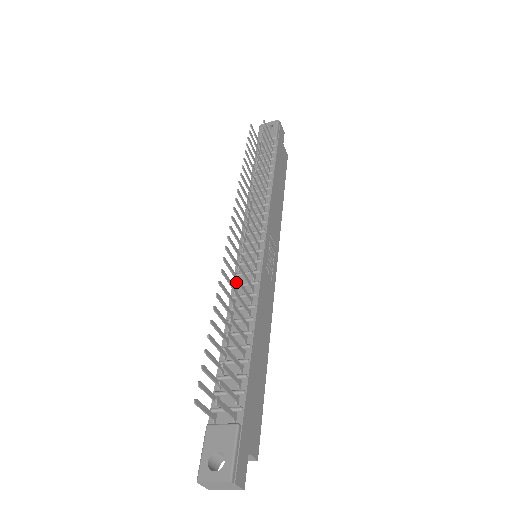
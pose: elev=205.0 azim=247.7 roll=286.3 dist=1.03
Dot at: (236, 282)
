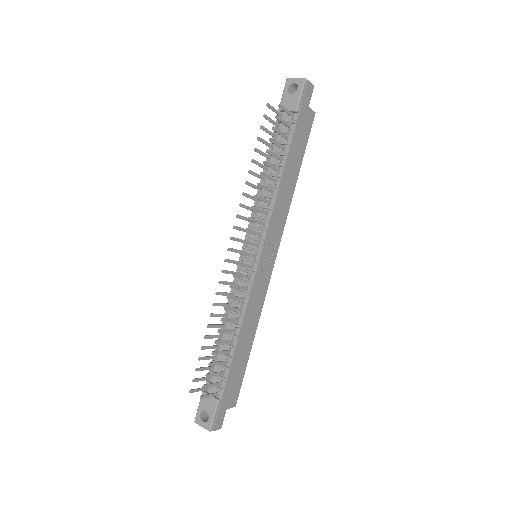
Dot at: occluded
